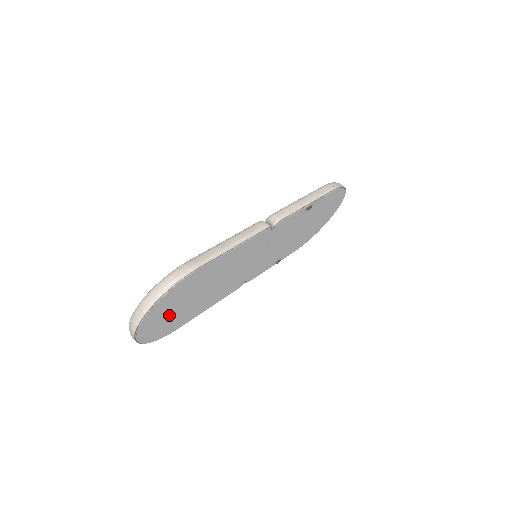
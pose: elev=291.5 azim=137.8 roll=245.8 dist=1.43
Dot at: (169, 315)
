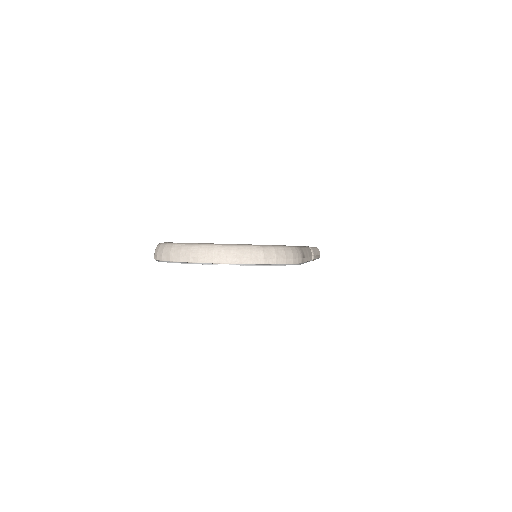
Dot at: occluded
